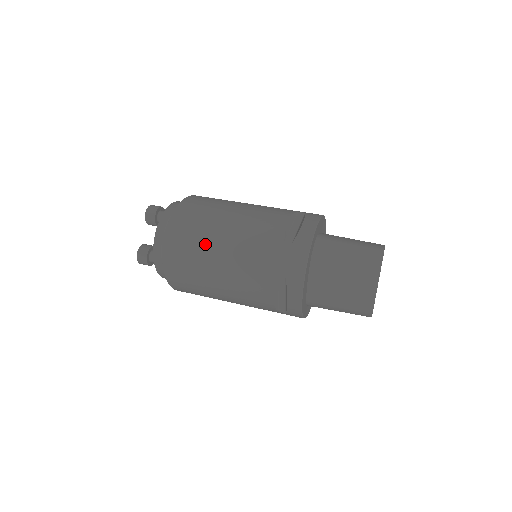
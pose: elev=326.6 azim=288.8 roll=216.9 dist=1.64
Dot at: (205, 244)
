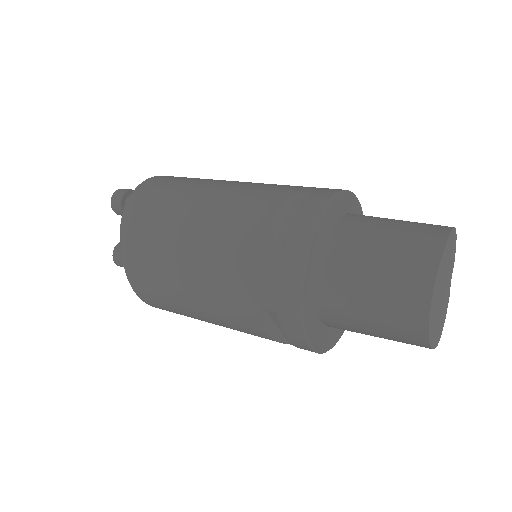
Dot at: (215, 180)
